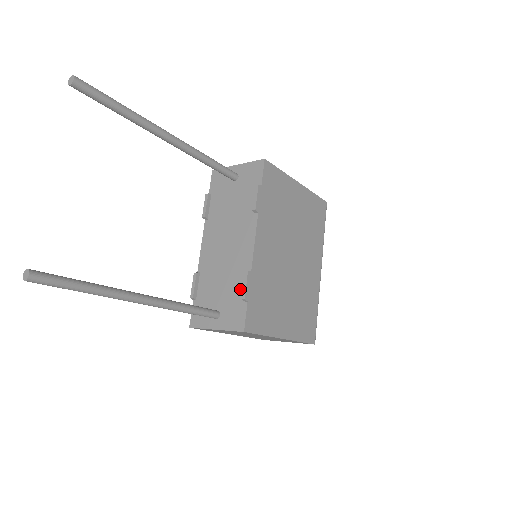
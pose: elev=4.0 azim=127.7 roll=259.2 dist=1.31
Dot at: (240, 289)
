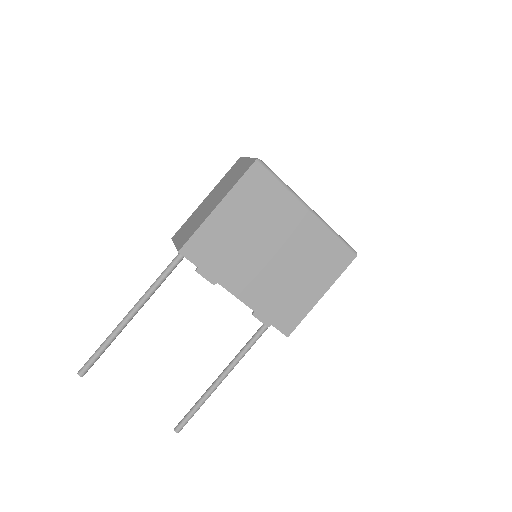
Dot at: occluded
